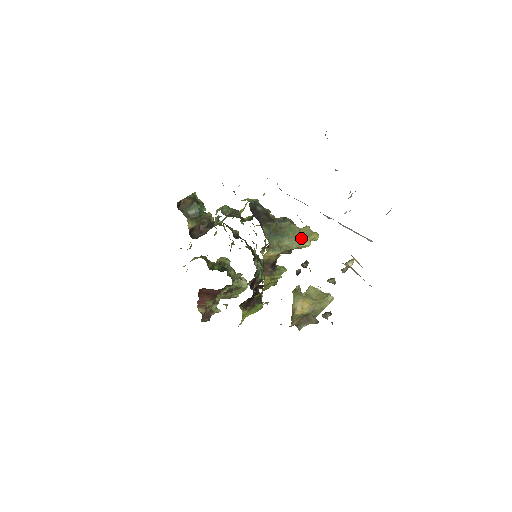
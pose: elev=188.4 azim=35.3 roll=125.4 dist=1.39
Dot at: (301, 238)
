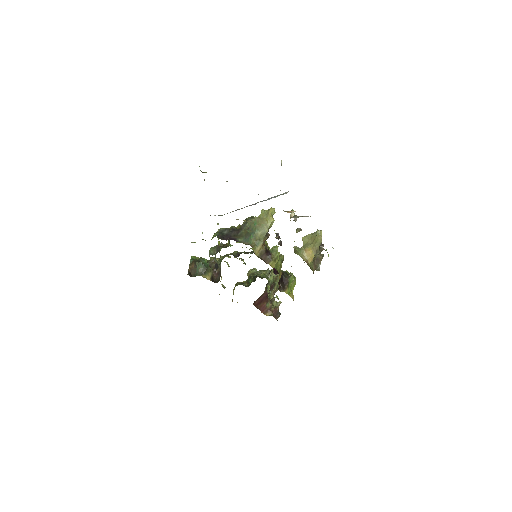
Dot at: (265, 221)
